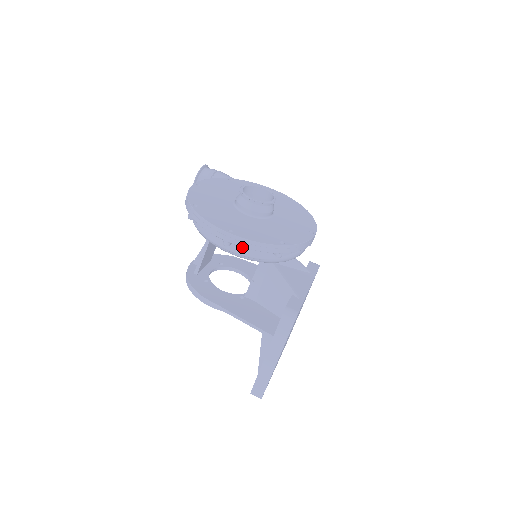
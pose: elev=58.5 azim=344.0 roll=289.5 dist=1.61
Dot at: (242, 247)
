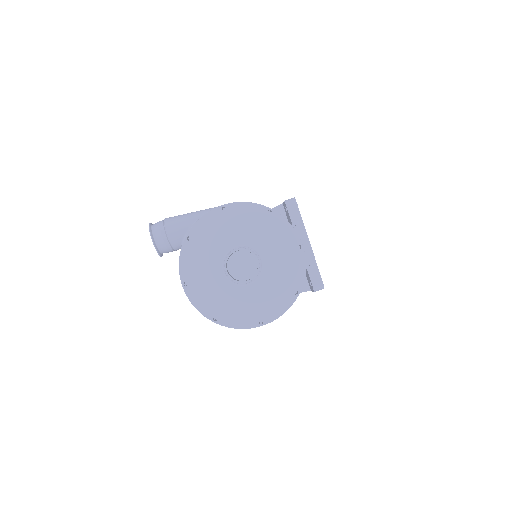
Dot at: occluded
